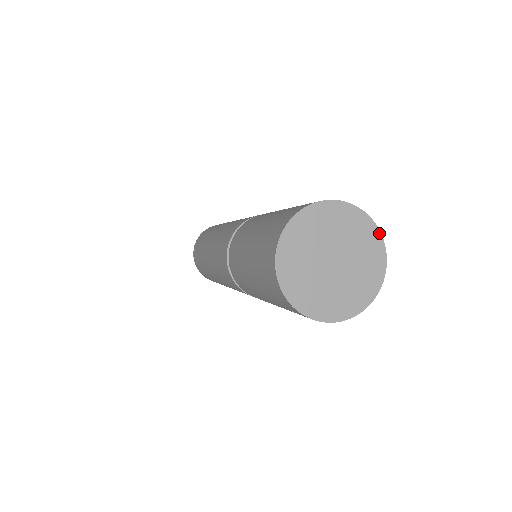
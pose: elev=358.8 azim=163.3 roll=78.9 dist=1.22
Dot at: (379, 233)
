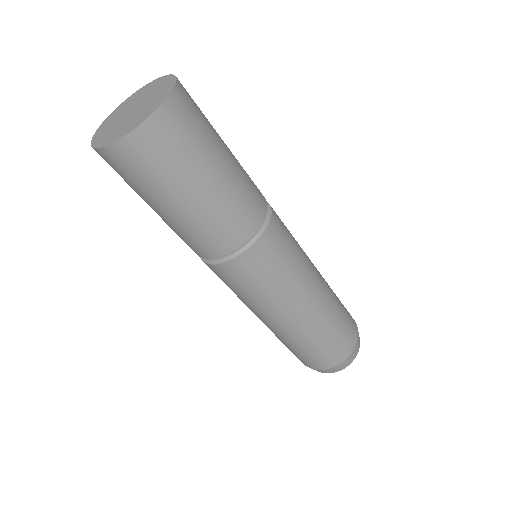
Dot at: (170, 92)
